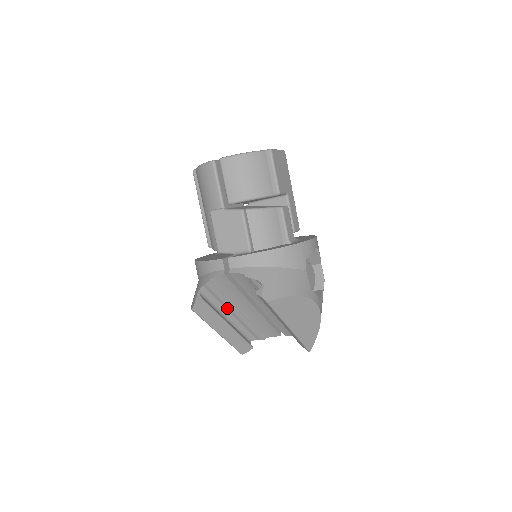
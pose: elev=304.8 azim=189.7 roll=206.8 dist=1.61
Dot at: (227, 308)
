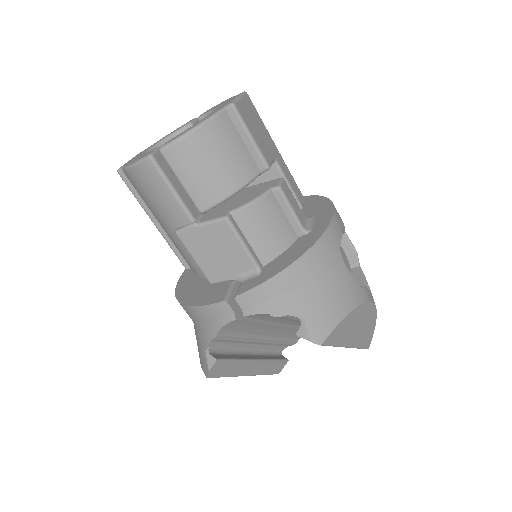
Dot at: (247, 343)
